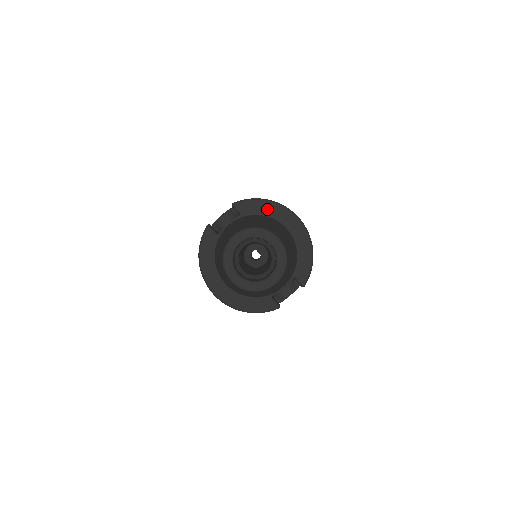
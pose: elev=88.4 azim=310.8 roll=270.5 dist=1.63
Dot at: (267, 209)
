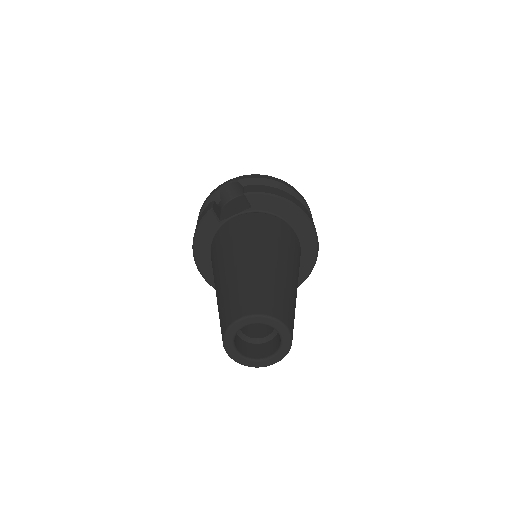
Dot at: (282, 209)
